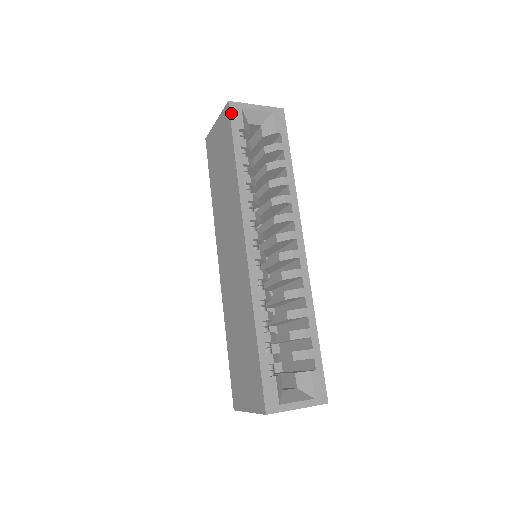
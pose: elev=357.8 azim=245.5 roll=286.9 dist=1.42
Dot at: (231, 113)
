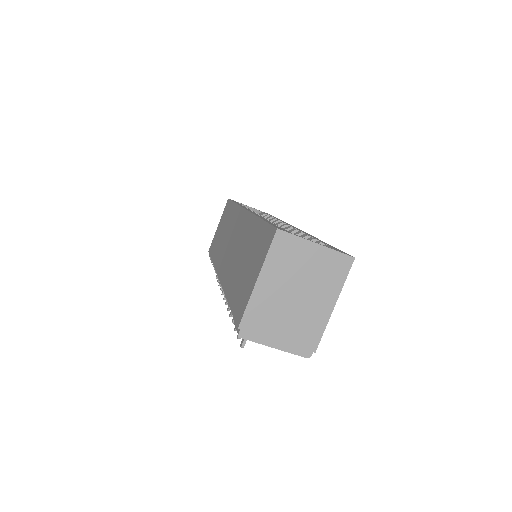
Dot at: occluded
